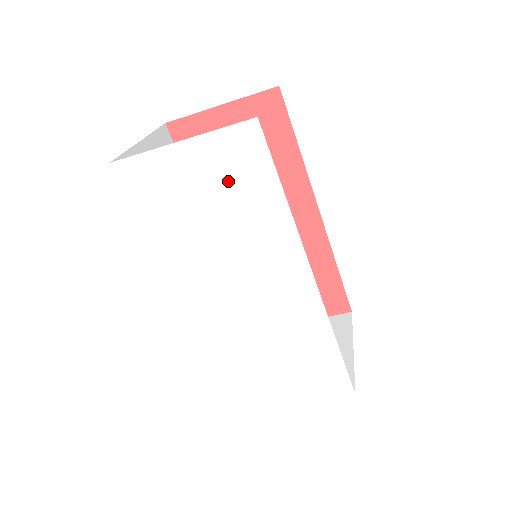
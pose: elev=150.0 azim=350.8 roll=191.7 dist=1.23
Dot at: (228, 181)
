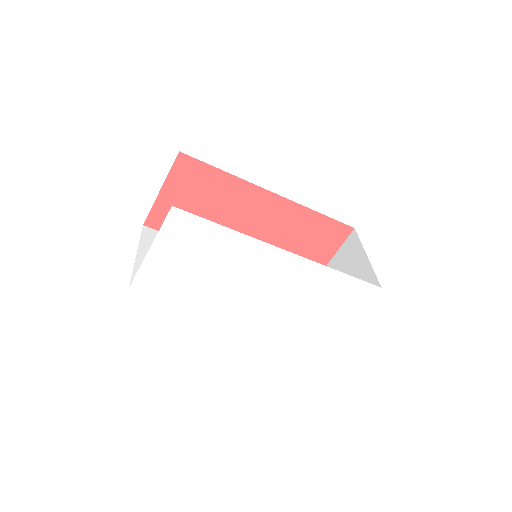
Dot at: (191, 246)
